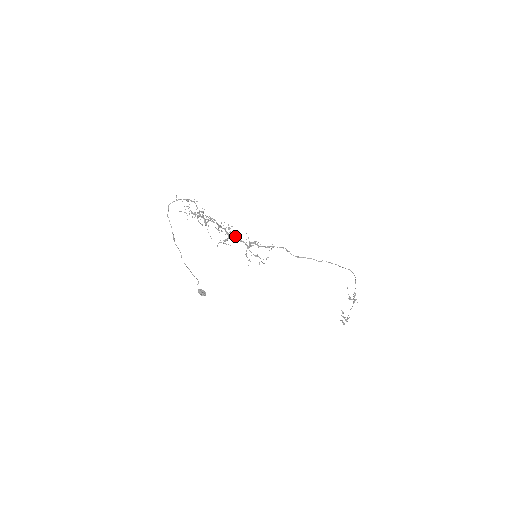
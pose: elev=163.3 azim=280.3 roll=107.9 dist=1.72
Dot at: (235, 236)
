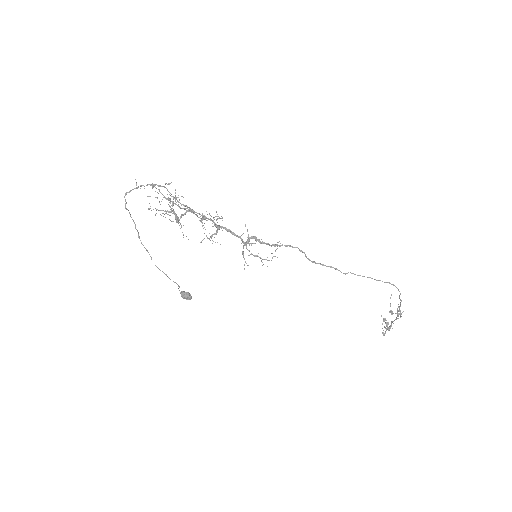
Dot at: (226, 229)
